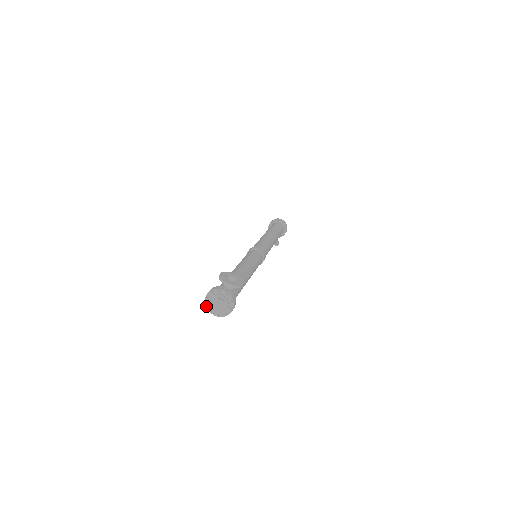
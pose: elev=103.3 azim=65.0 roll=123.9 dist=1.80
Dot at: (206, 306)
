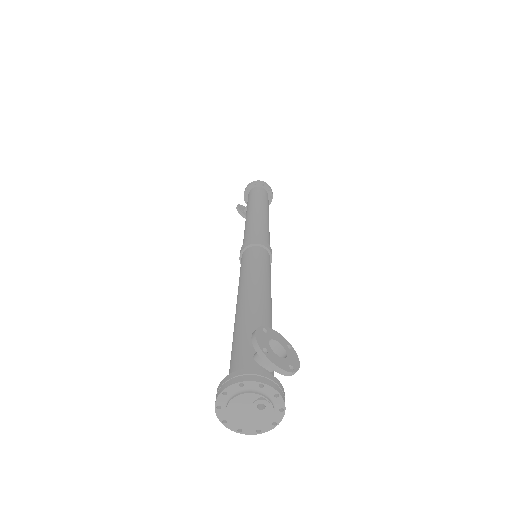
Dot at: (216, 409)
